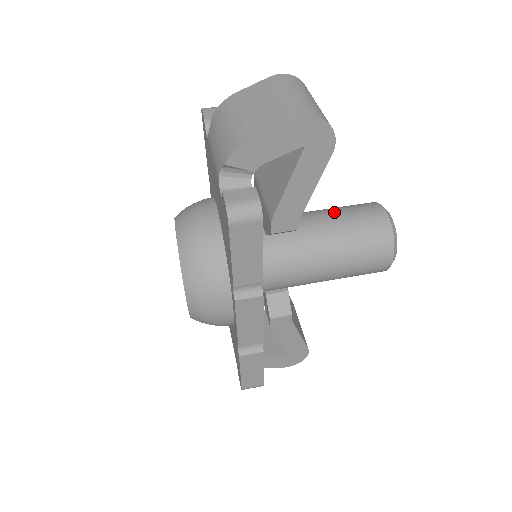
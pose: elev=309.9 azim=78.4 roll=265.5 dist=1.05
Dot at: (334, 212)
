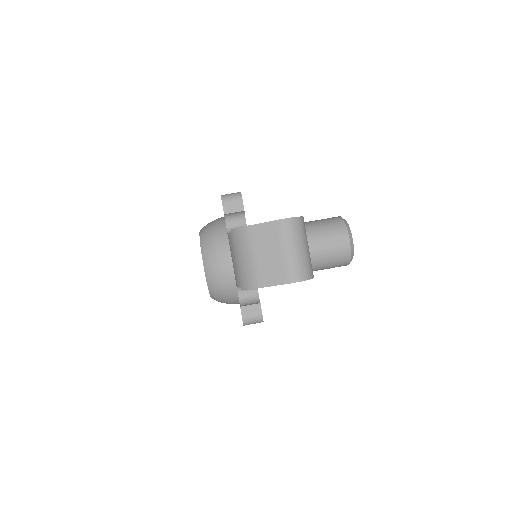
Dot at: (313, 240)
